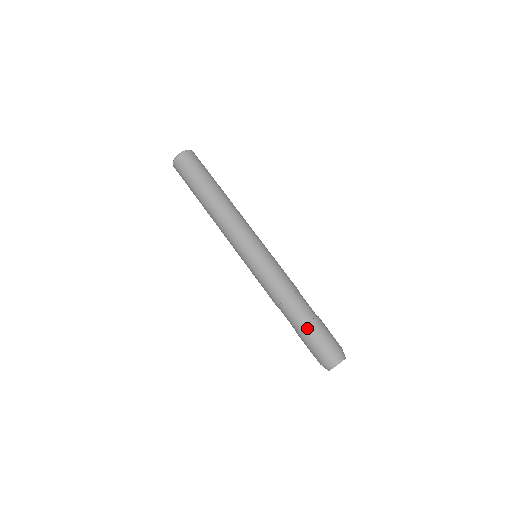
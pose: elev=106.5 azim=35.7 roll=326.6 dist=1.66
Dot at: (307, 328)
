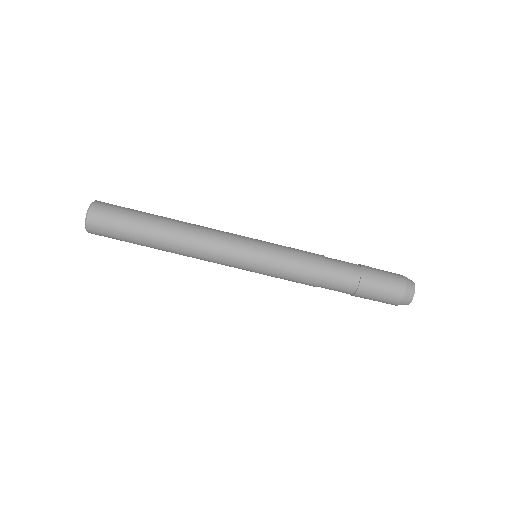
Dot at: occluded
